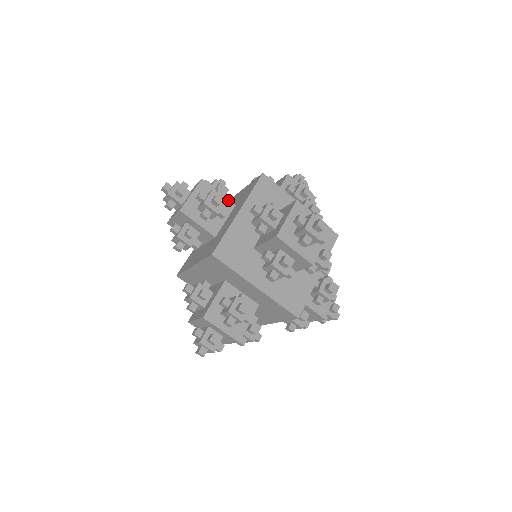
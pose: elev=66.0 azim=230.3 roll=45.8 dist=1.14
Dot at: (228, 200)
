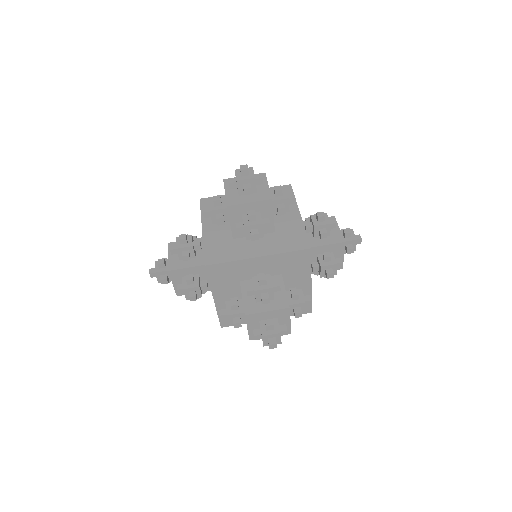
Dot at: (198, 239)
